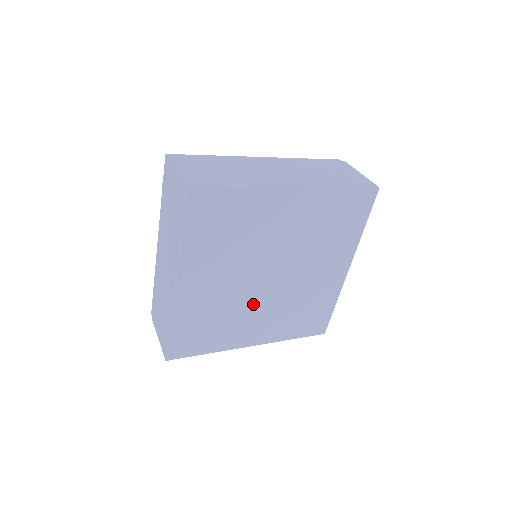
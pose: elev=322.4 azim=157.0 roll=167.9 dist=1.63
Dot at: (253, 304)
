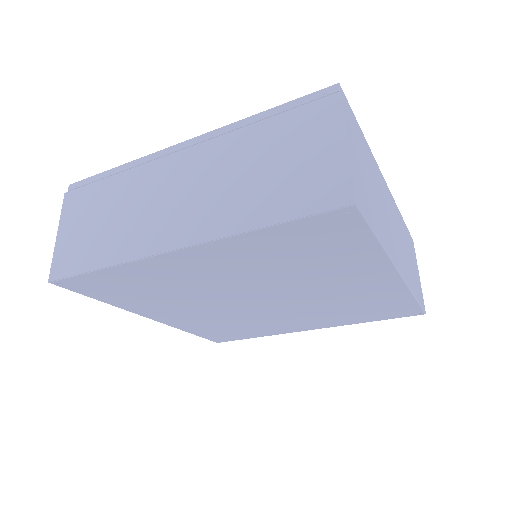
Dot at: (267, 314)
